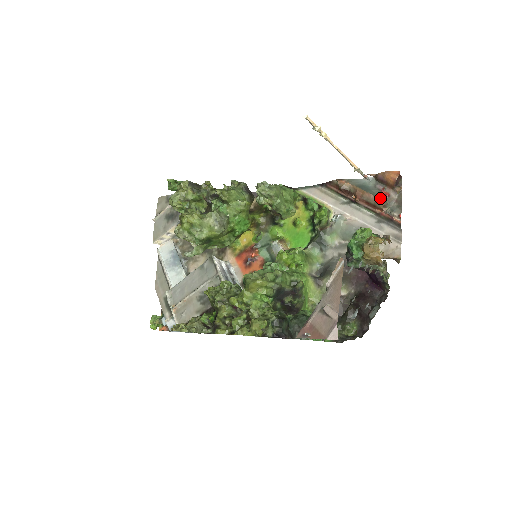
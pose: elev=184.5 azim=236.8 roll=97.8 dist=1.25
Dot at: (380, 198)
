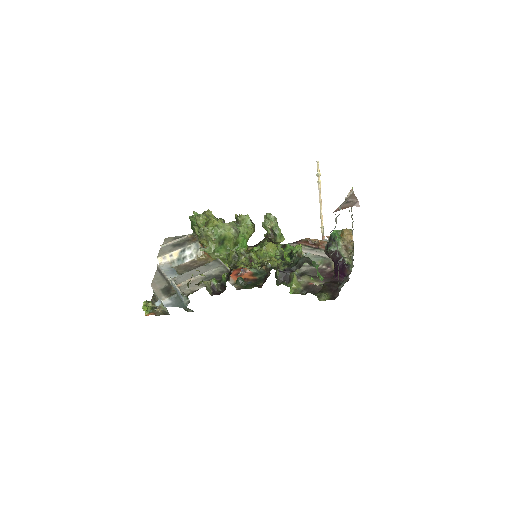
Dot at: occluded
